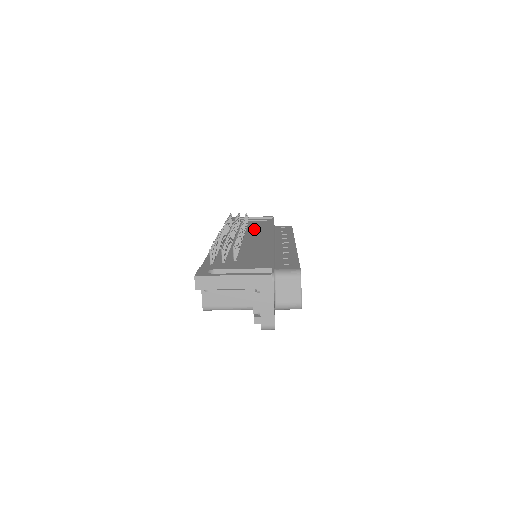
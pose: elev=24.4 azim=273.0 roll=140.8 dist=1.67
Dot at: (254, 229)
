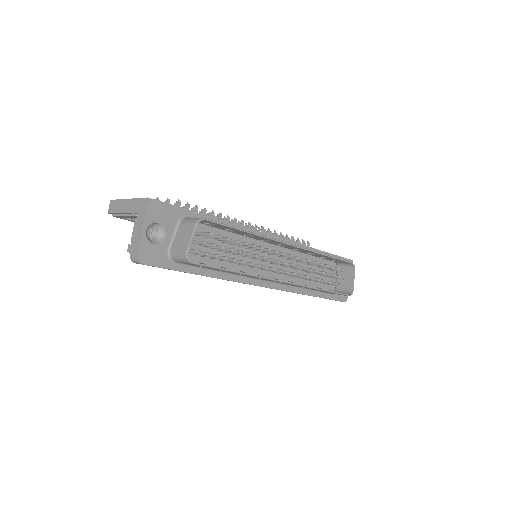
Dot at: occluded
